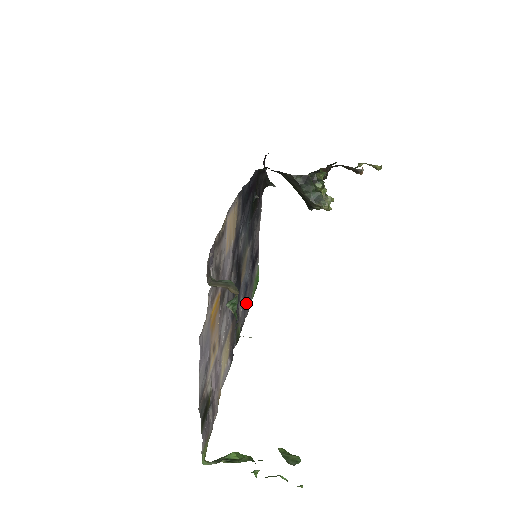
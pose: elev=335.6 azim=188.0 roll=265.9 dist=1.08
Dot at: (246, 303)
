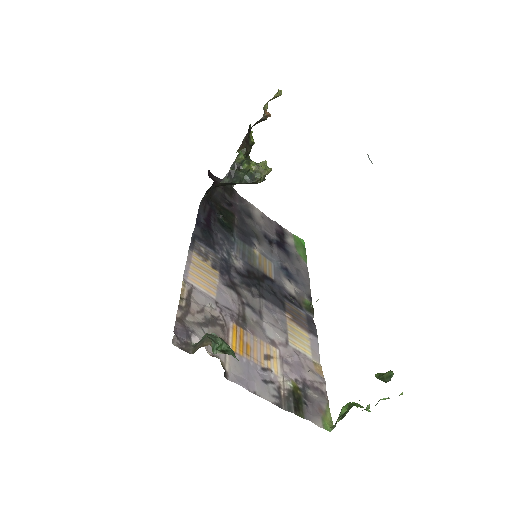
Dot at: (298, 277)
